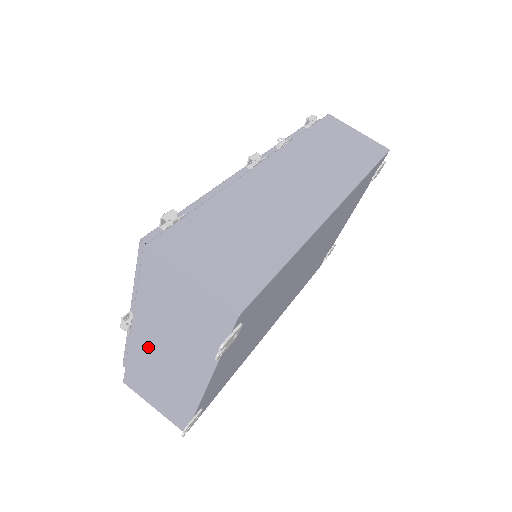
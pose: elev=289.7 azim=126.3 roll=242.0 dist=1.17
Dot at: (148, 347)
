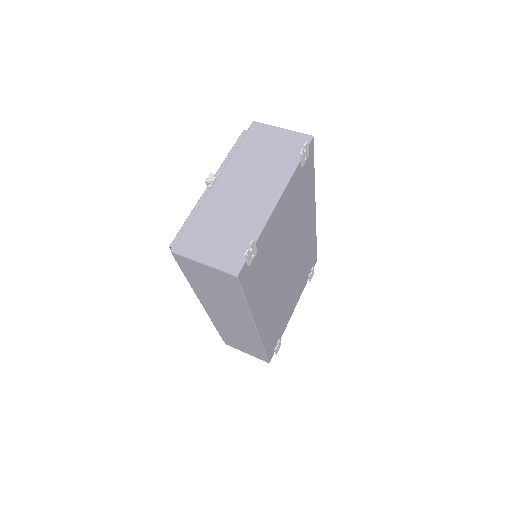
Dot at: (227, 191)
